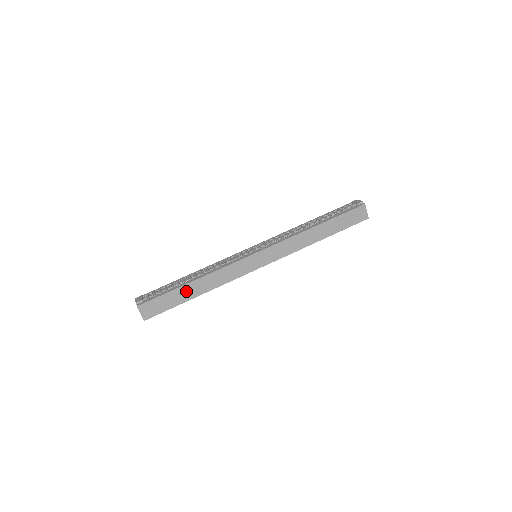
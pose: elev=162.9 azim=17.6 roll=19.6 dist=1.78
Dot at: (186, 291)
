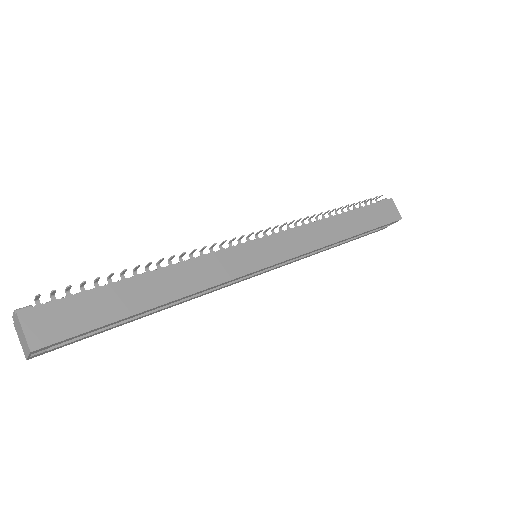
Dot at: (134, 291)
